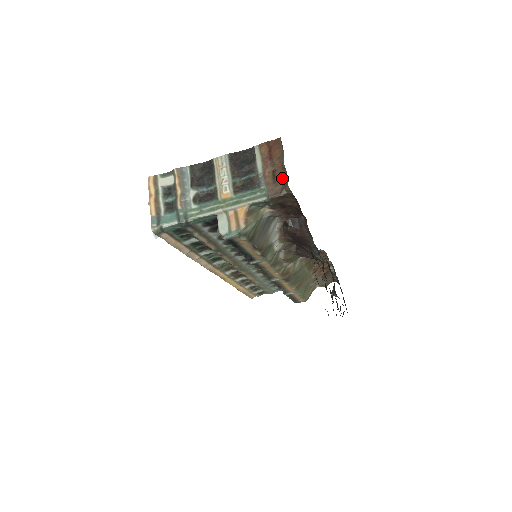
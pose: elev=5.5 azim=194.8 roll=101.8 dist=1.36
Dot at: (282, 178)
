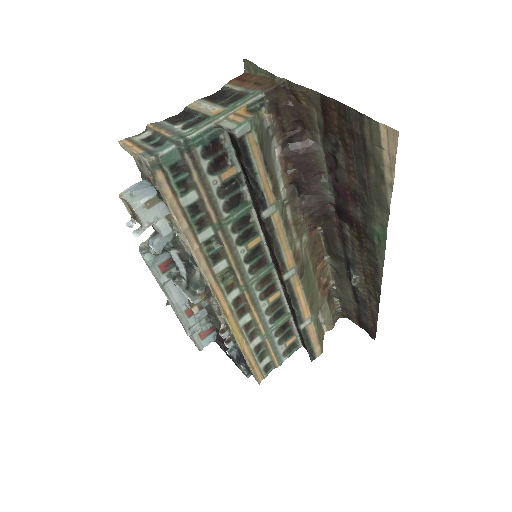
Dot at: (266, 81)
